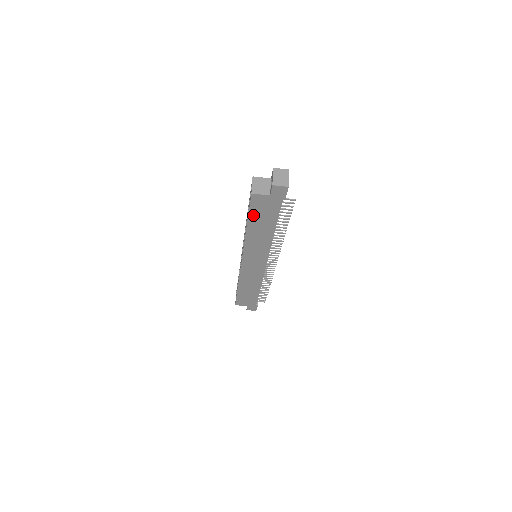
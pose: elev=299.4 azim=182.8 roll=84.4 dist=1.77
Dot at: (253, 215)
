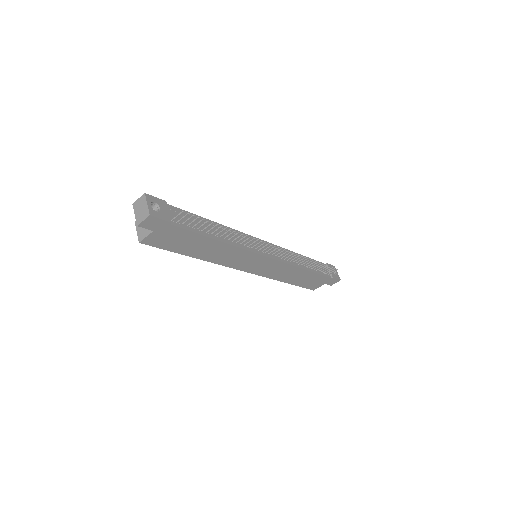
Dot at: (176, 249)
